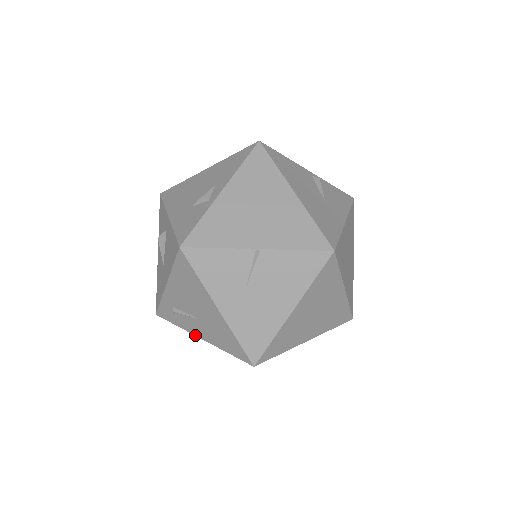
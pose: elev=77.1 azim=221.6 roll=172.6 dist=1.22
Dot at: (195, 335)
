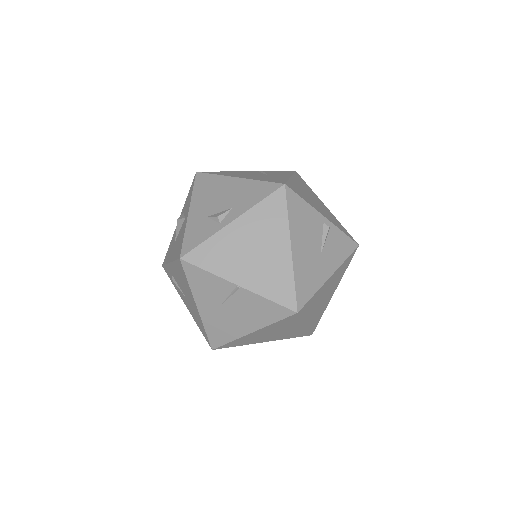
Dot at: (183, 300)
